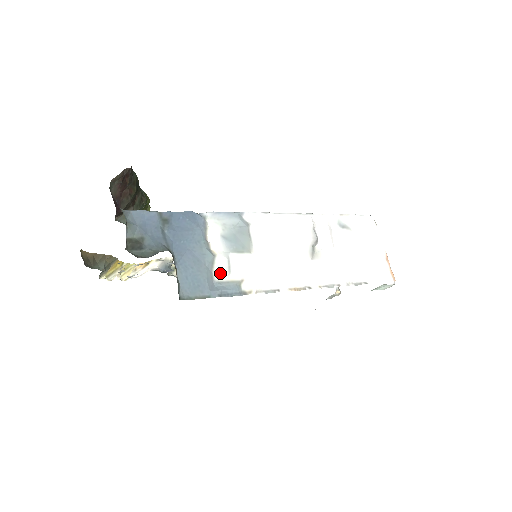
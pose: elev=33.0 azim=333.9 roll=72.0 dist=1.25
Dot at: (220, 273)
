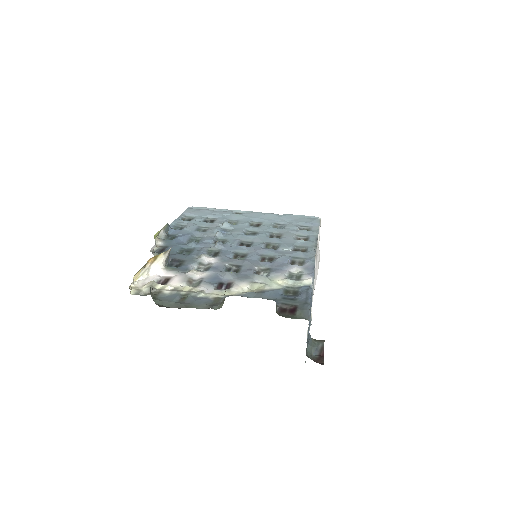
Dot at: occluded
